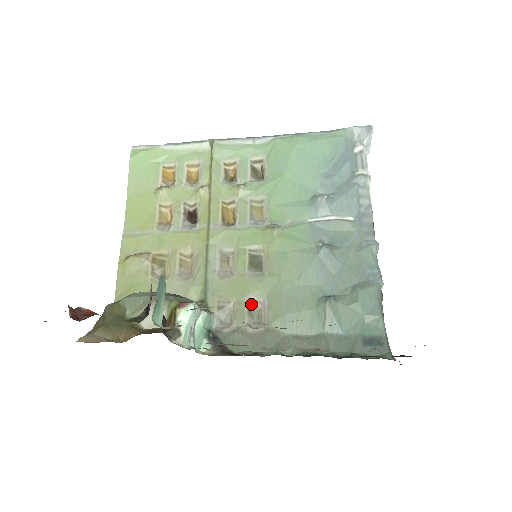
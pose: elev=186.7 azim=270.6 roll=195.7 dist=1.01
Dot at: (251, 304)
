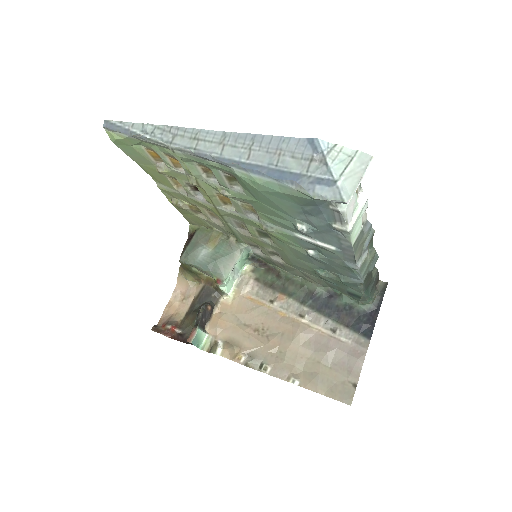
Dot at: (269, 251)
